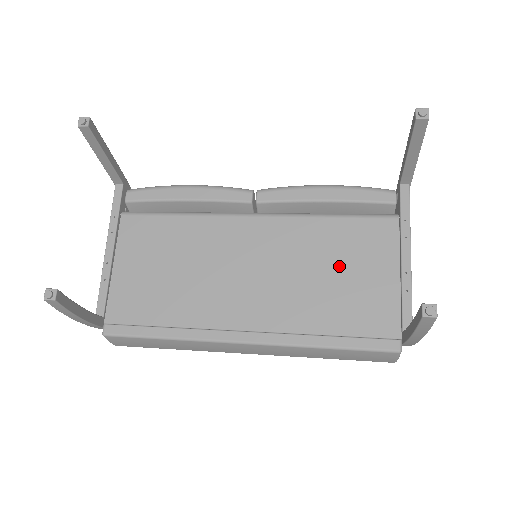
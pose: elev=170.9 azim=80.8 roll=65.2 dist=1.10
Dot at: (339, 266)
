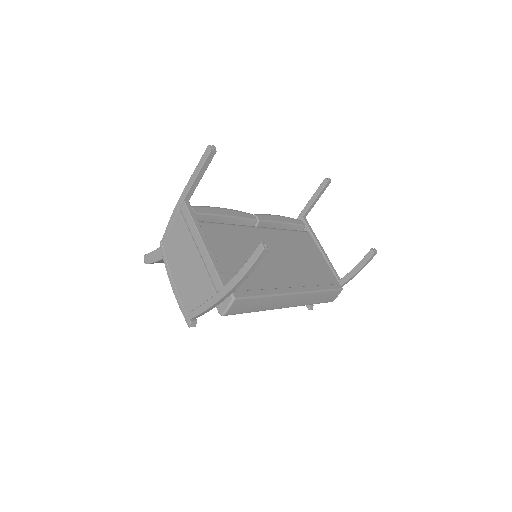
Dot at: (305, 253)
